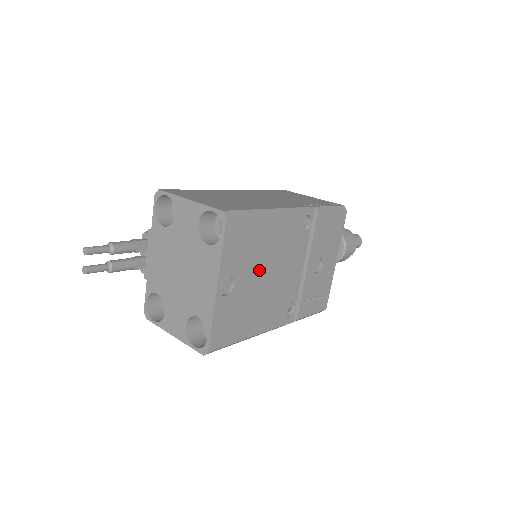
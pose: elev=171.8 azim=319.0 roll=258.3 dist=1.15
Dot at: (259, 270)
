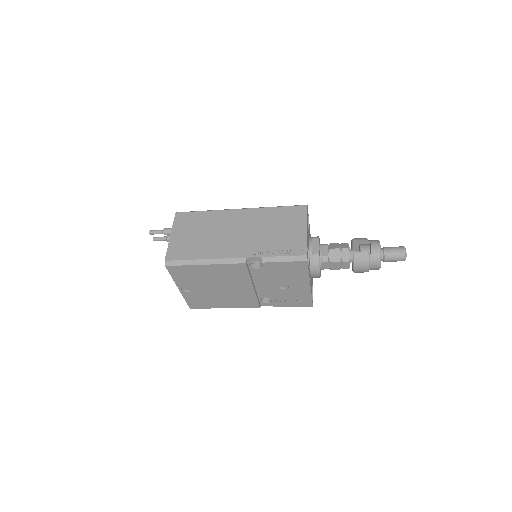
Dot at: (212, 285)
